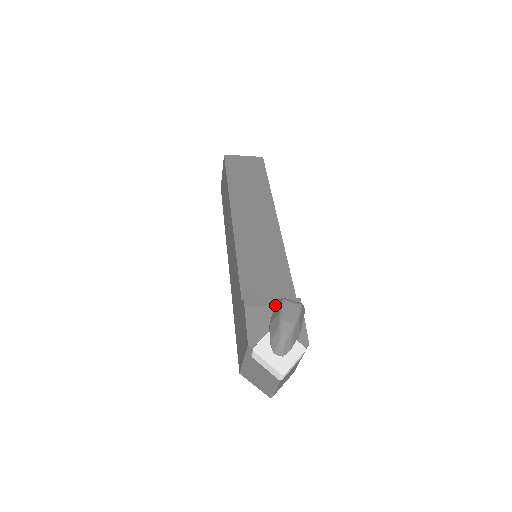
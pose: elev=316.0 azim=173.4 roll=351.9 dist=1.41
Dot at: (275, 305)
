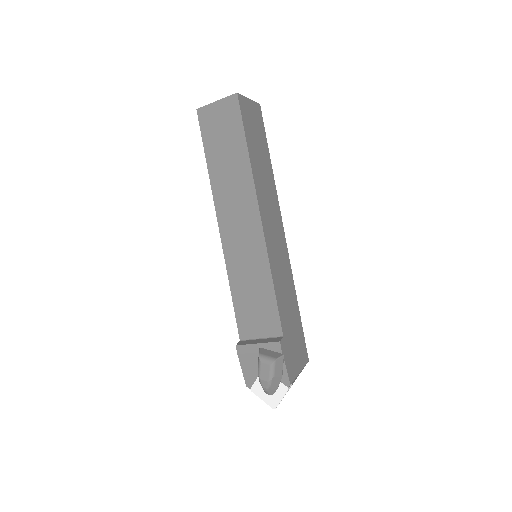
Dot at: (258, 354)
